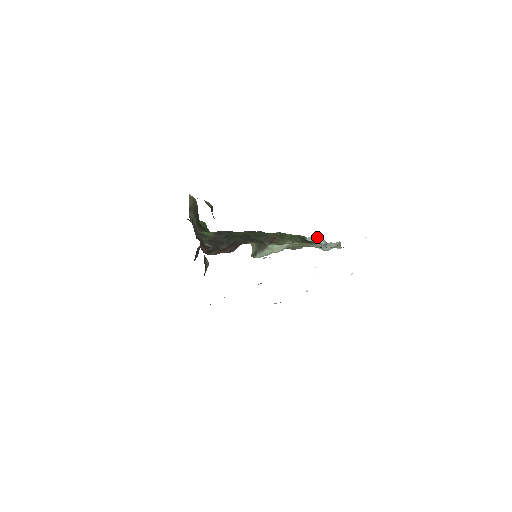
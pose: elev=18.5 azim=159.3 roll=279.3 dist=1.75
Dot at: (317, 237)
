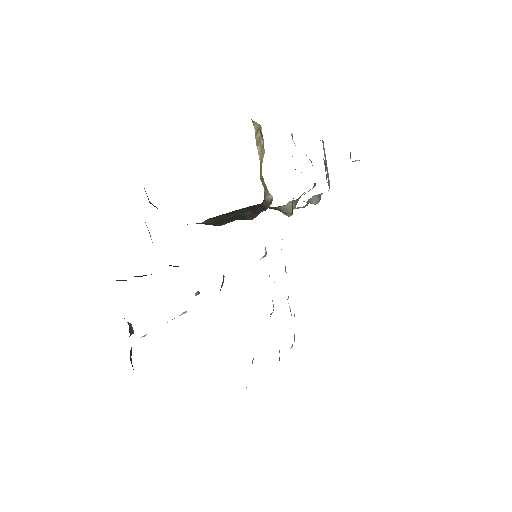
Dot at: occluded
